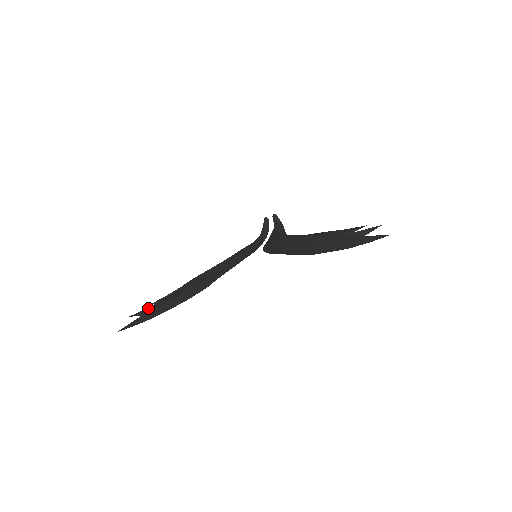
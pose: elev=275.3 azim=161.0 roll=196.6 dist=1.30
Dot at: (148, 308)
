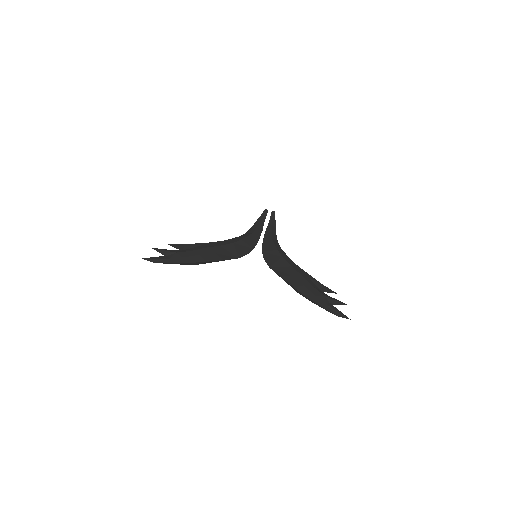
Dot at: (170, 252)
